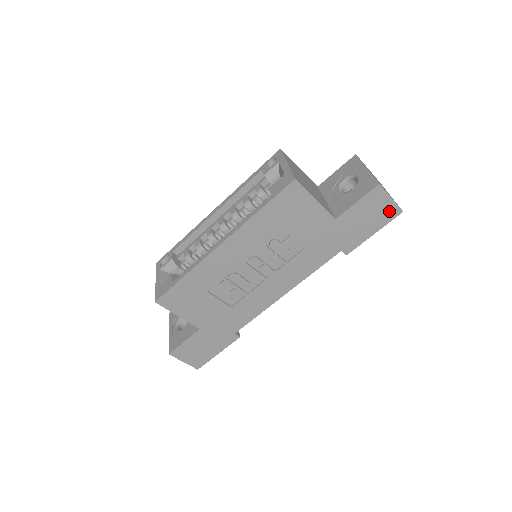
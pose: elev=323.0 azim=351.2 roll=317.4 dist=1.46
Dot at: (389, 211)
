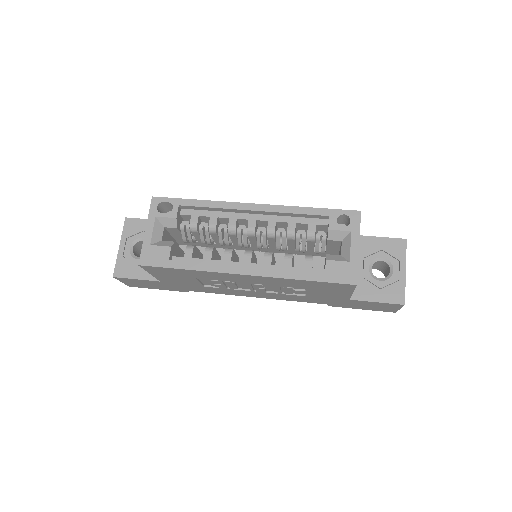
Dot at: (388, 310)
